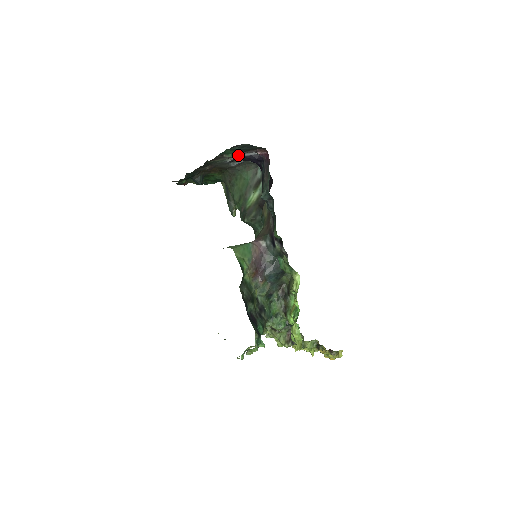
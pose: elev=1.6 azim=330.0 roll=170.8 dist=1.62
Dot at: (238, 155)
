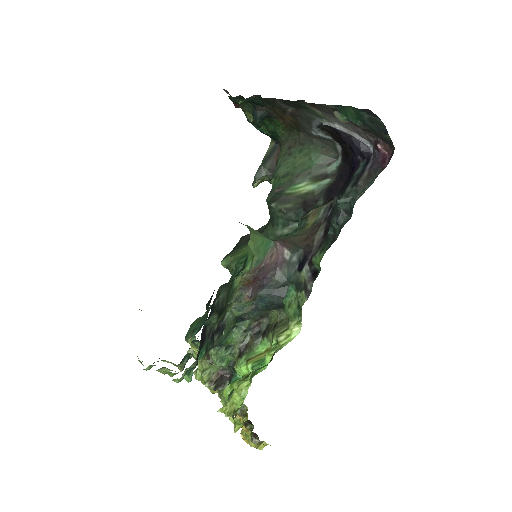
Dot at: (345, 126)
